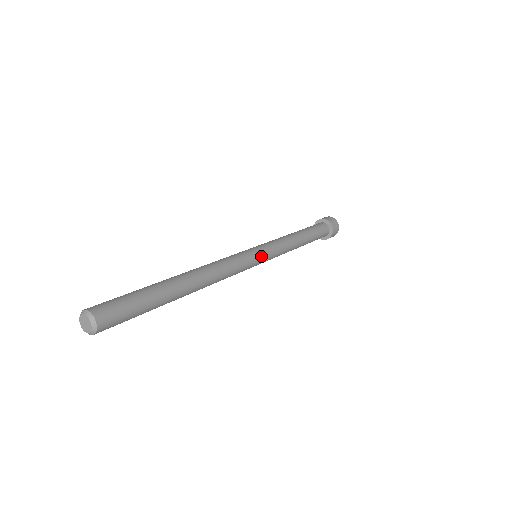
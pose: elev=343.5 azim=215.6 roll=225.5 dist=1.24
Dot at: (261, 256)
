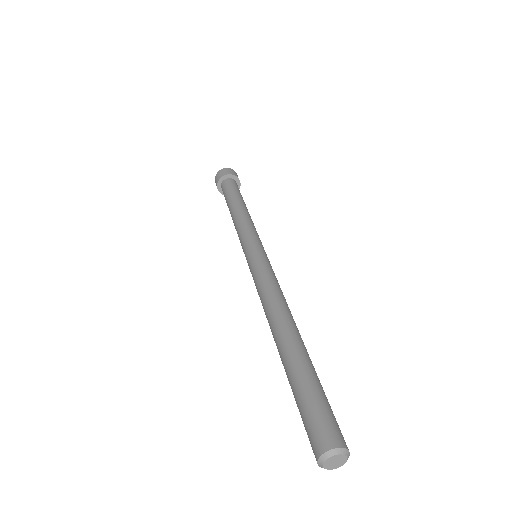
Dot at: occluded
